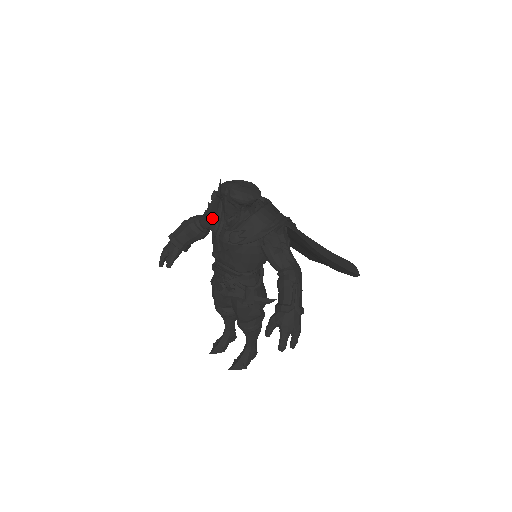
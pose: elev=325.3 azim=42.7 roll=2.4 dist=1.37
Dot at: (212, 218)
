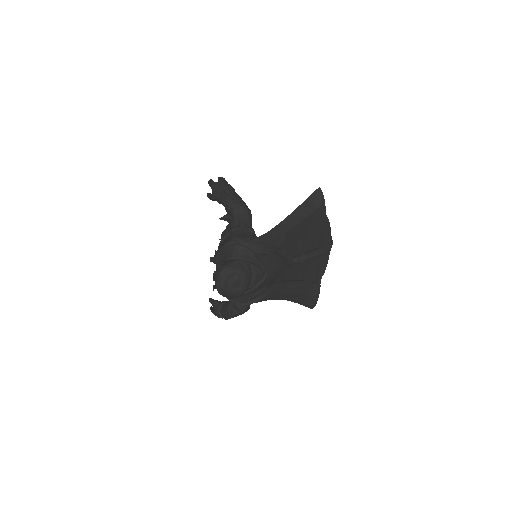
Dot at: (220, 252)
